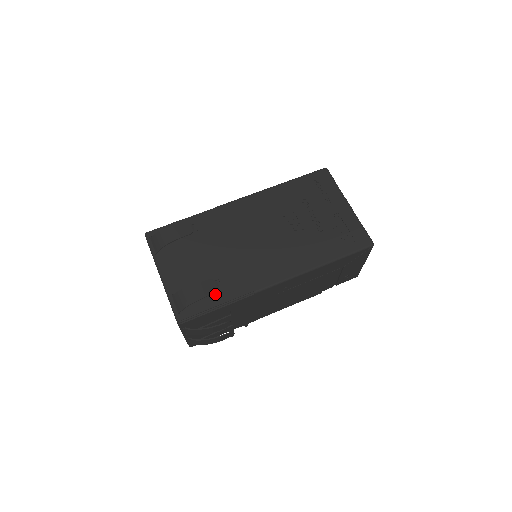
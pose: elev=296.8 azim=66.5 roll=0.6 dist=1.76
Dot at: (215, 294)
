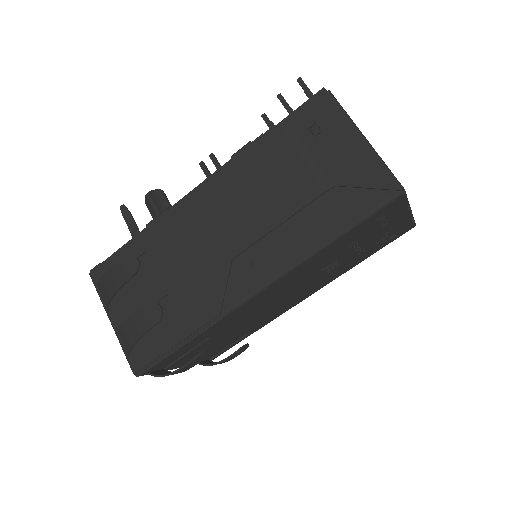
Dot at: (239, 338)
